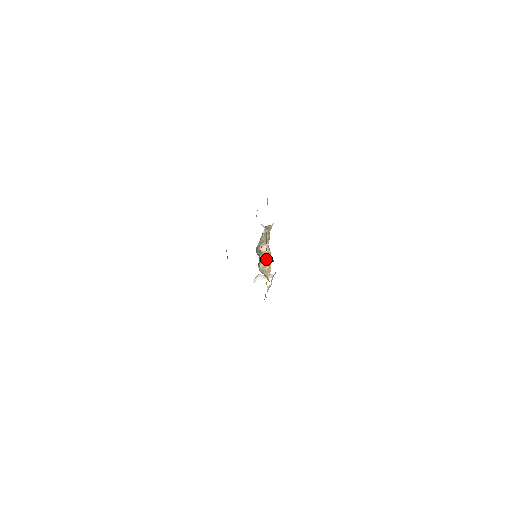
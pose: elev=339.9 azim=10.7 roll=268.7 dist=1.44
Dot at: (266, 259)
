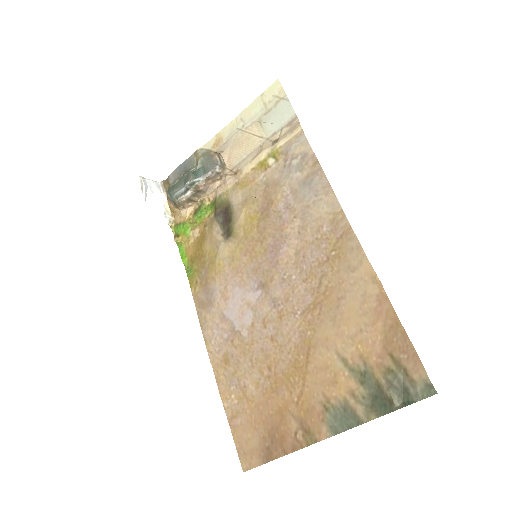
Dot at: (196, 197)
